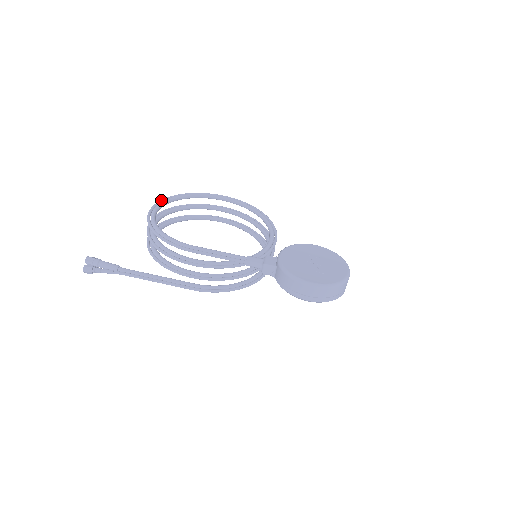
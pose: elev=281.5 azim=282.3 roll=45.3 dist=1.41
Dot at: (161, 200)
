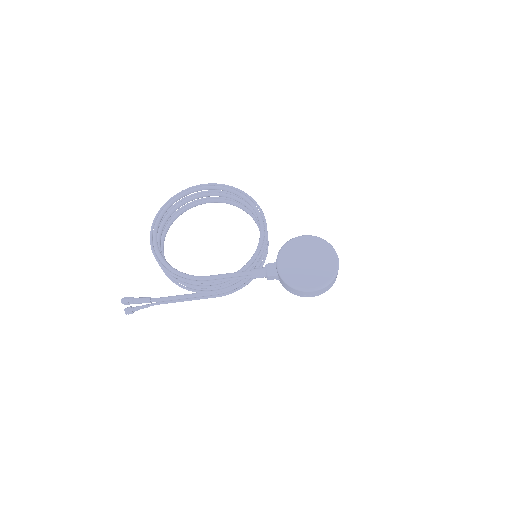
Dot at: (153, 222)
